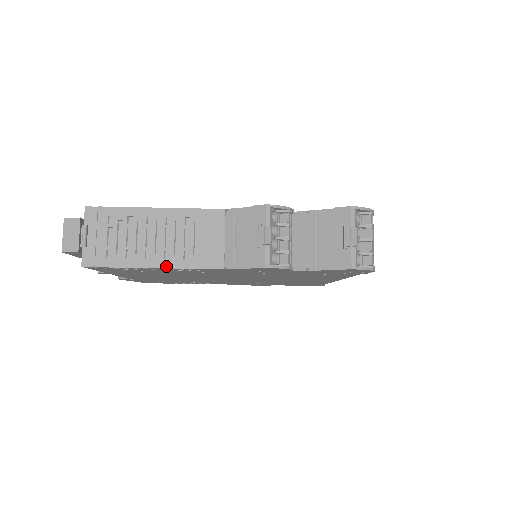
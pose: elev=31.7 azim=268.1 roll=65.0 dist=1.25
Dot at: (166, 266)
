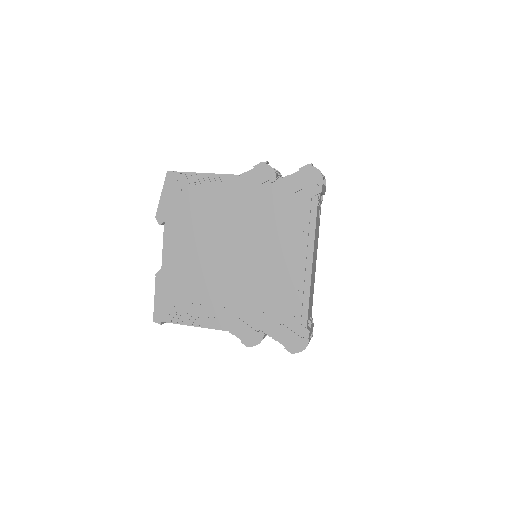
Dot at: occluded
